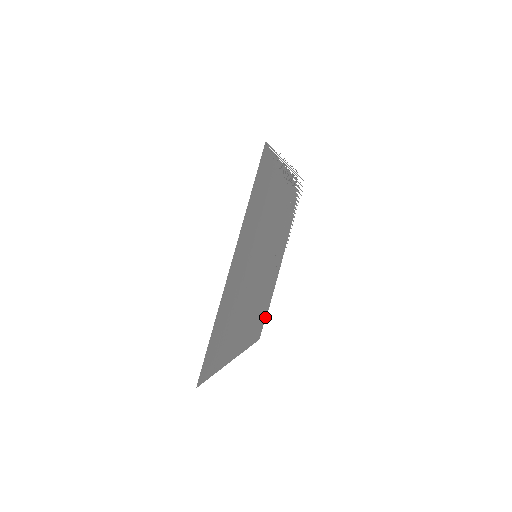
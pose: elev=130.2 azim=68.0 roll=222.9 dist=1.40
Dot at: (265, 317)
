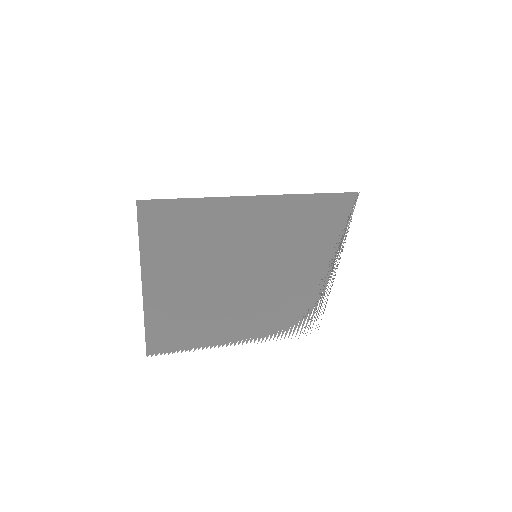
Dot at: (173, 351)
